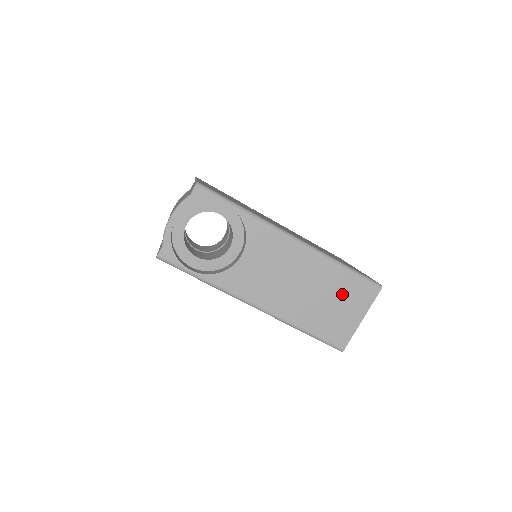
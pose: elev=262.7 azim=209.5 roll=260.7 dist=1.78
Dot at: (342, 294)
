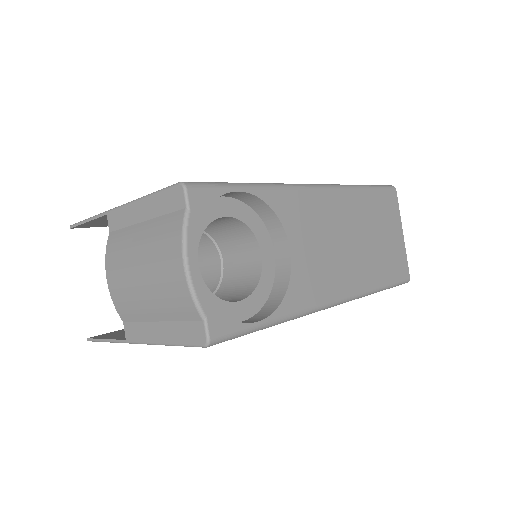
Dot at: (379, 219)
